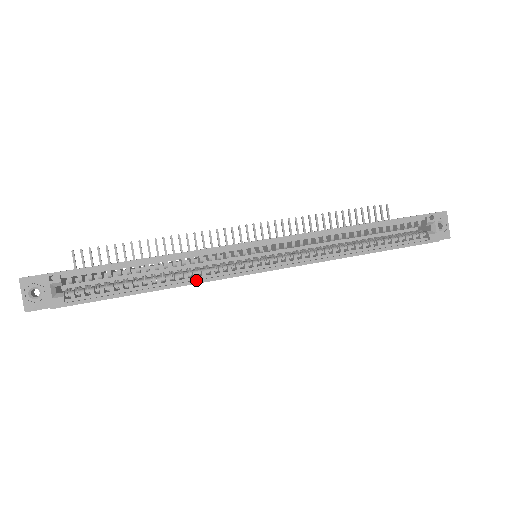
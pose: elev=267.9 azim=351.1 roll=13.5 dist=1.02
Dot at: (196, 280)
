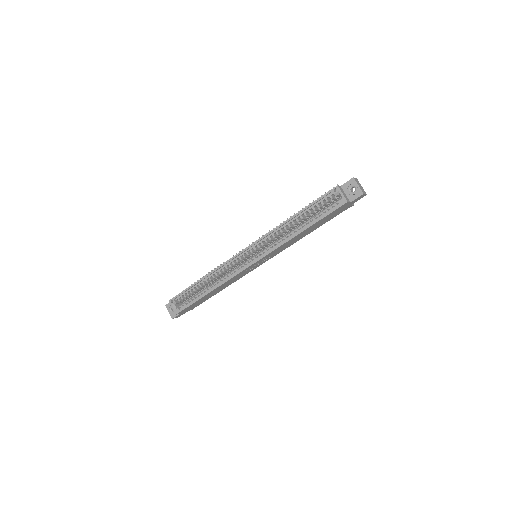
Dot at: (223, 281)
